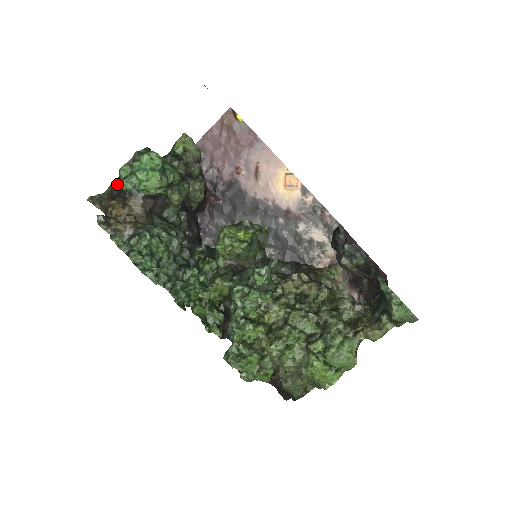
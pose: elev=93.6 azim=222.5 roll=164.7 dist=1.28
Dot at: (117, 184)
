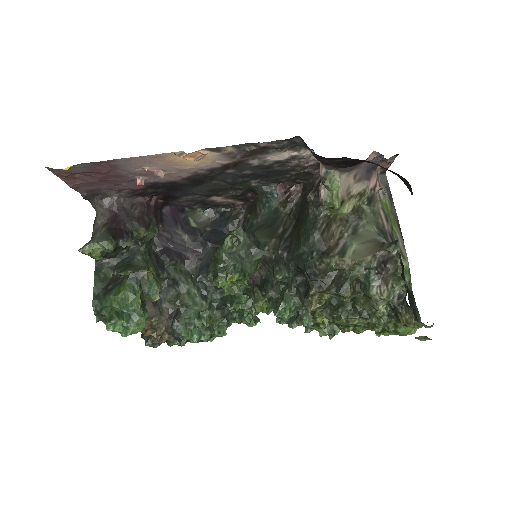
Dot at: occluded
